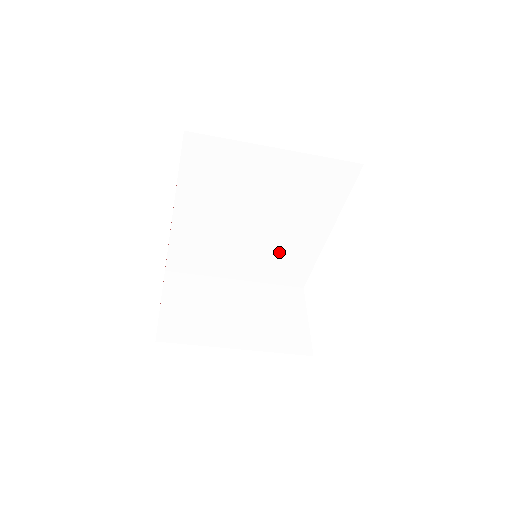
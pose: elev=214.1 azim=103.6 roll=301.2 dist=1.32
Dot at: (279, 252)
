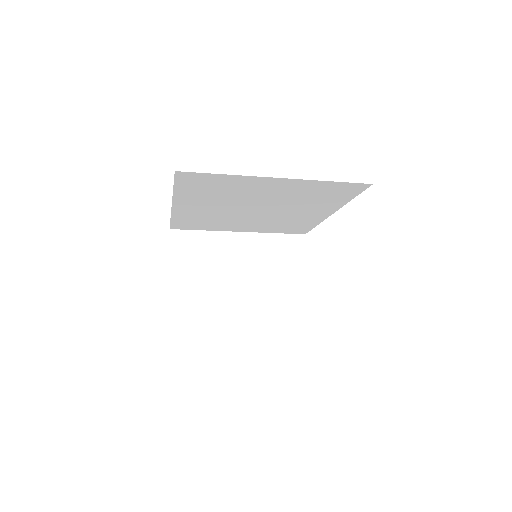
Dot at: (281, 221)
